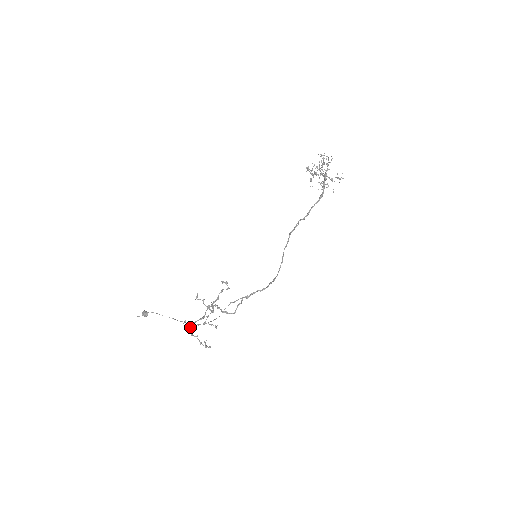
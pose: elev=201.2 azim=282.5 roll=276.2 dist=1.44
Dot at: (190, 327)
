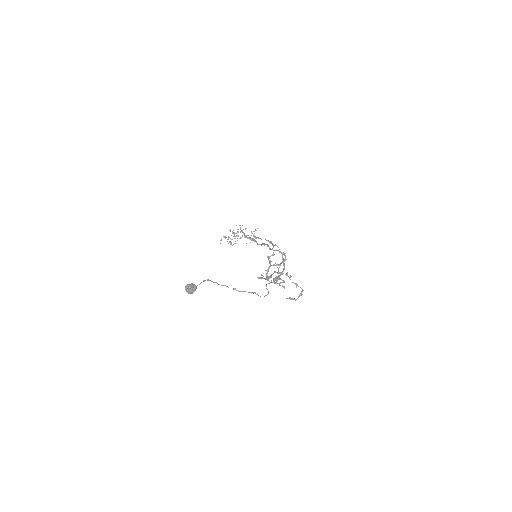
Dot at: (276, 272)
